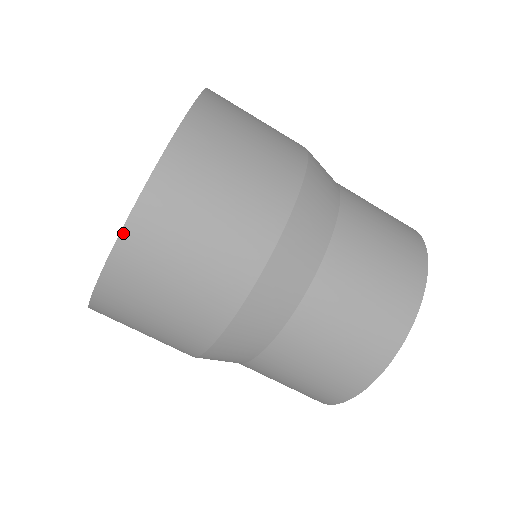
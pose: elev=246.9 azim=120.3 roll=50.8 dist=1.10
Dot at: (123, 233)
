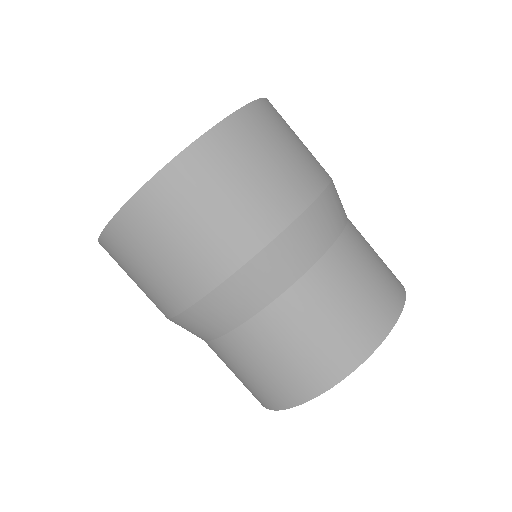
Dot at: (127, 204)
